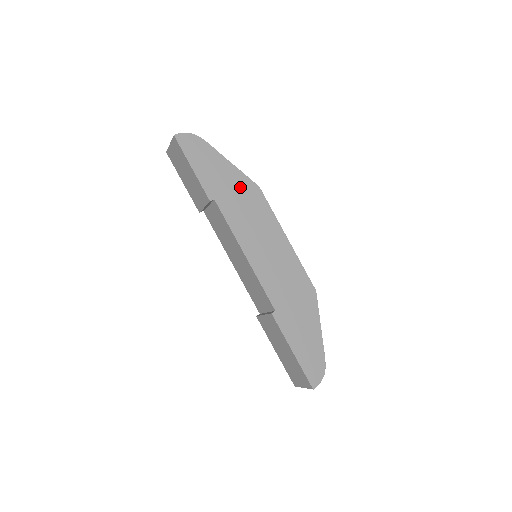
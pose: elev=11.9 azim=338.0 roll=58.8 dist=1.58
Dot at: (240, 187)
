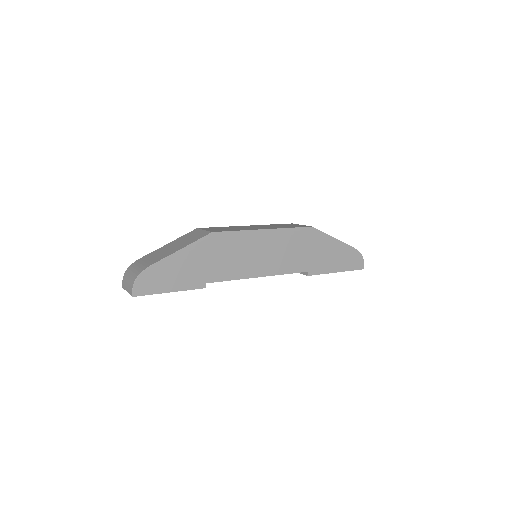
Dot at: (205, 252)
